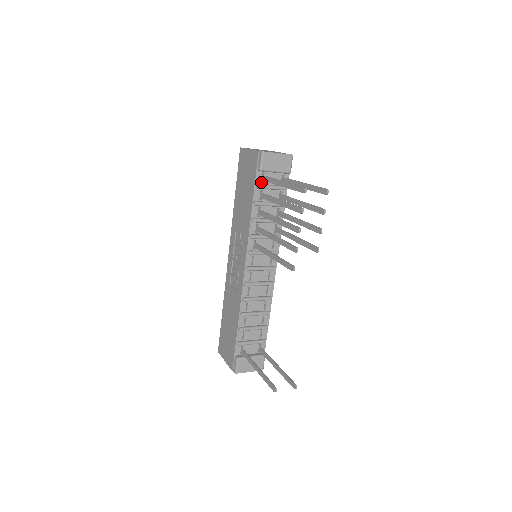
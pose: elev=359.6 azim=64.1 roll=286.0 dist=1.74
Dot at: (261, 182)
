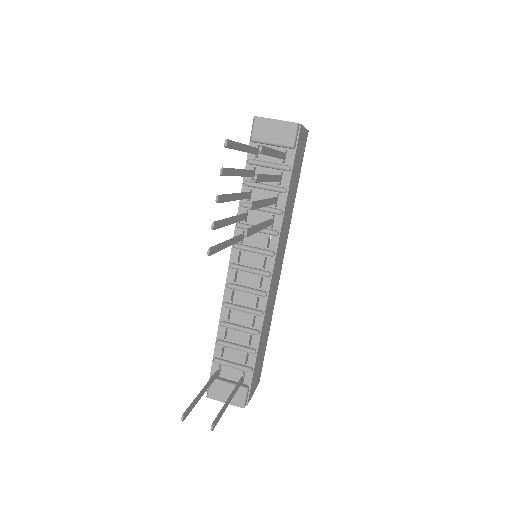
Dot at: (255, 157)
